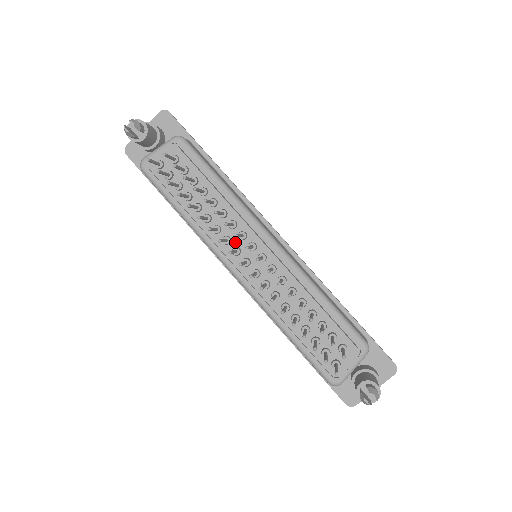
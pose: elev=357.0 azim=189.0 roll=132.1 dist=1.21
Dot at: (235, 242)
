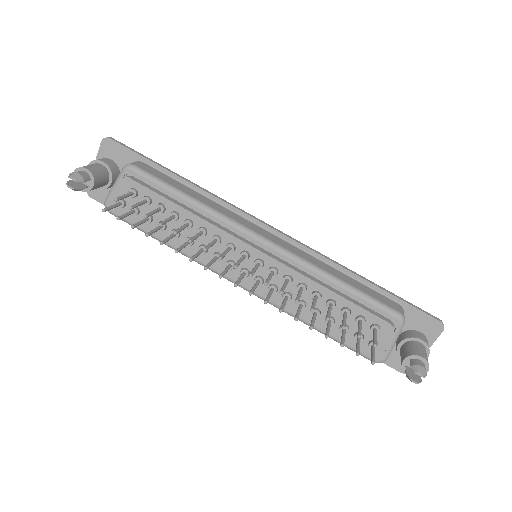
Dot at: (226, 256)
